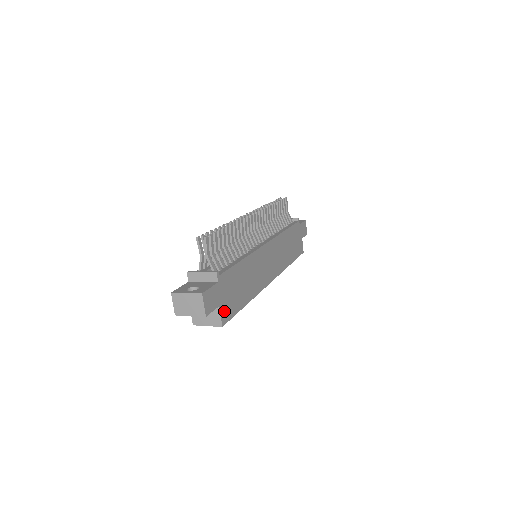
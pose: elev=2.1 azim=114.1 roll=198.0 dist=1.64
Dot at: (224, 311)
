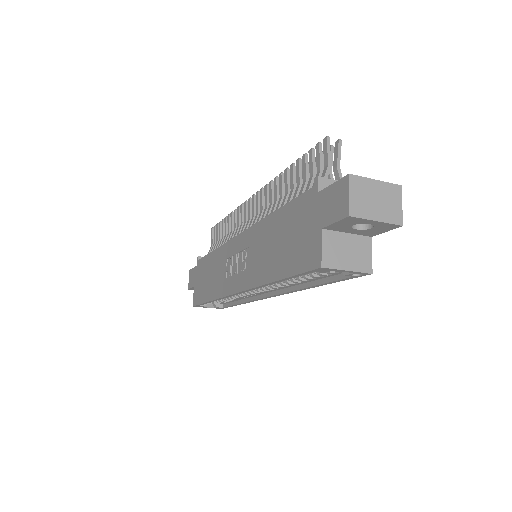
Dot at: occluded
